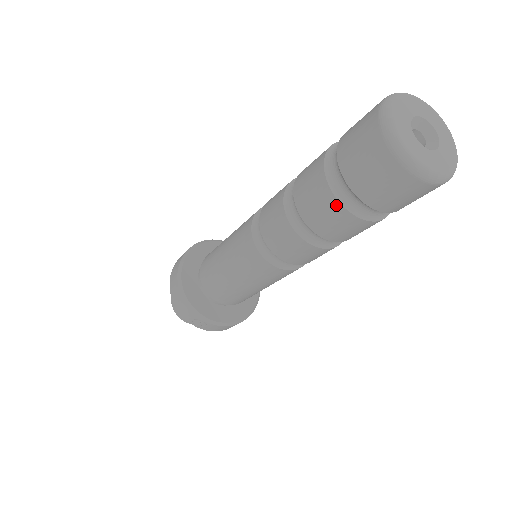
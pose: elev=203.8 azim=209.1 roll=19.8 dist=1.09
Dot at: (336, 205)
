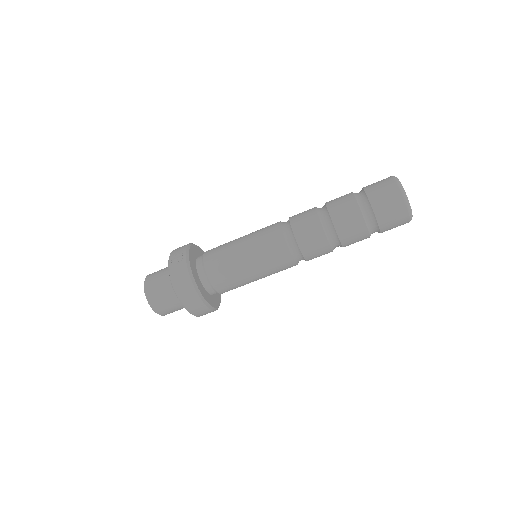
Dot at: (351, 195)
